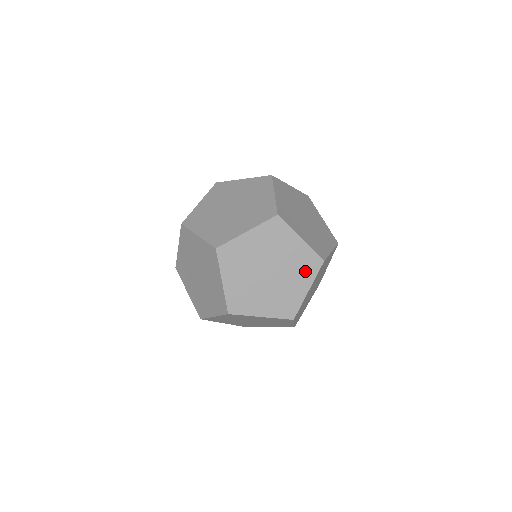
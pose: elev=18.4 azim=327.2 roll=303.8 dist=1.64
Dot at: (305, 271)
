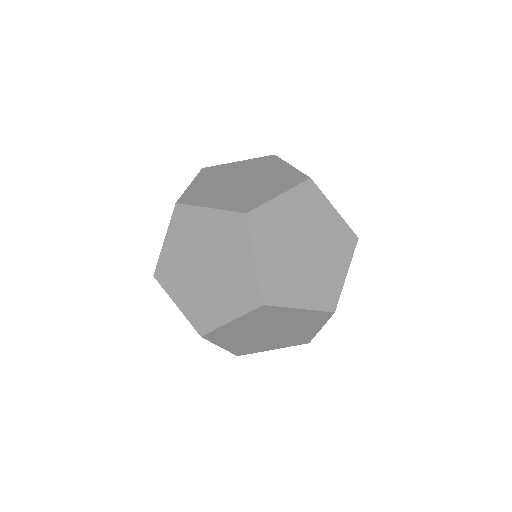
Dot at: (313, 322)
